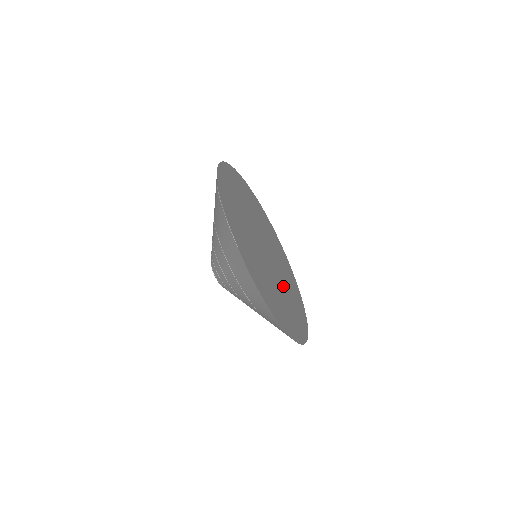
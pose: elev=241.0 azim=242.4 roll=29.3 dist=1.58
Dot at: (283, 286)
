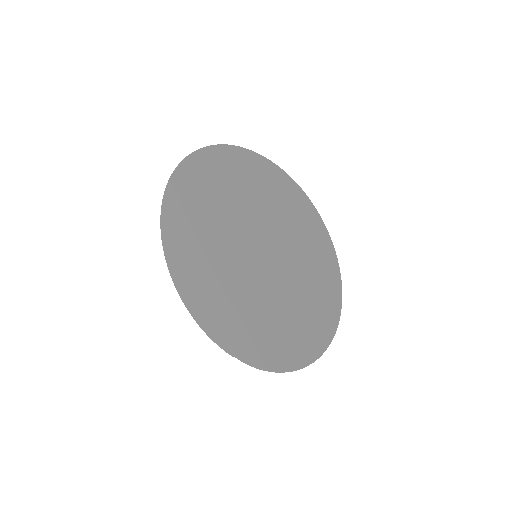
Dot at: (298, 264)
